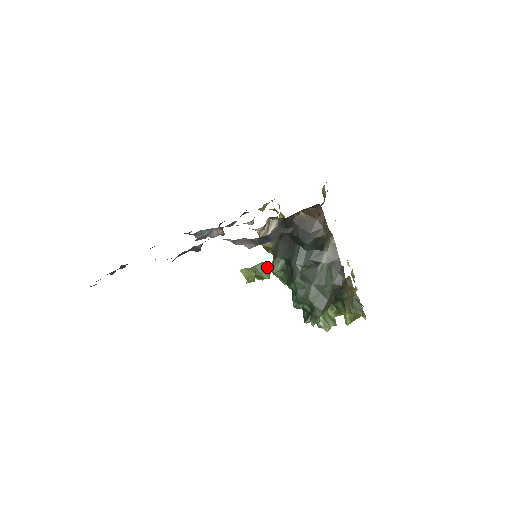
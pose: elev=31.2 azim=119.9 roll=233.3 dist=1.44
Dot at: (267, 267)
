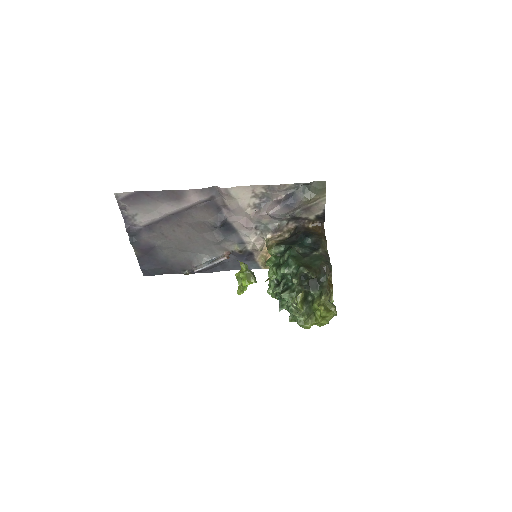
Dot at: occluded
